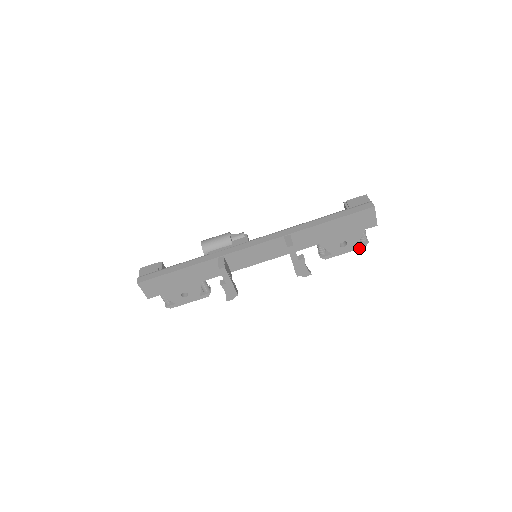
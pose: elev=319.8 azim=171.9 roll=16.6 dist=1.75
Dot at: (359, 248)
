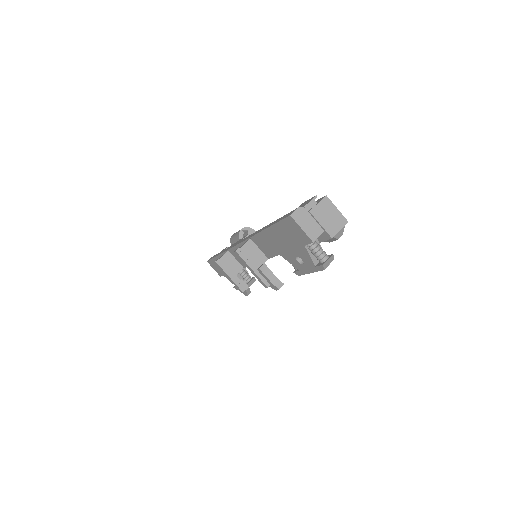
Dot at: (319, 270)
